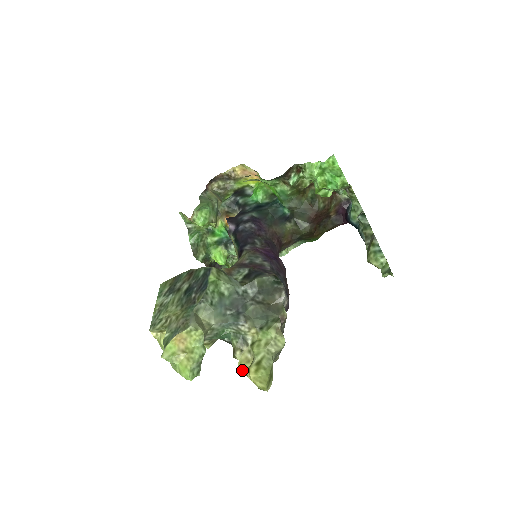
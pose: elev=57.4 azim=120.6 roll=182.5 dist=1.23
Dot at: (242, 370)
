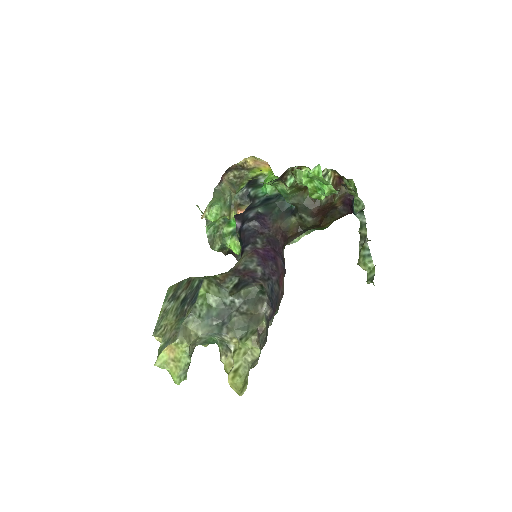
Dot at: (227, 372)
